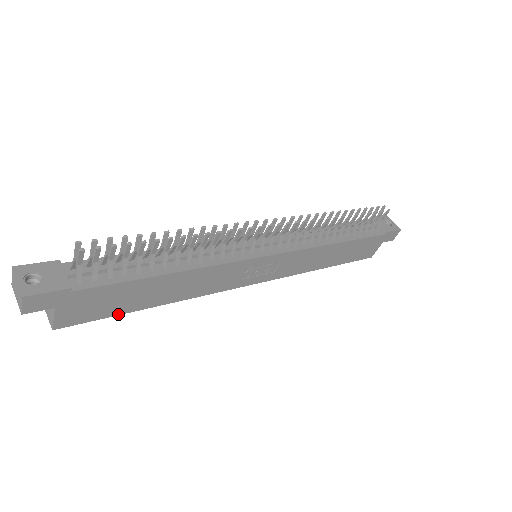
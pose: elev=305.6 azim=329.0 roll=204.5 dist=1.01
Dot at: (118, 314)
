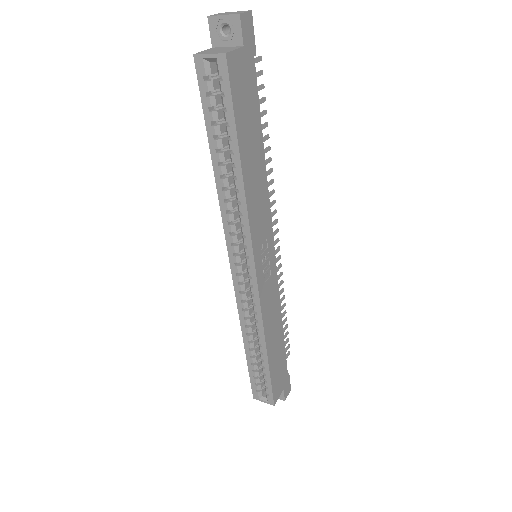
Dot at: (236, 124)
